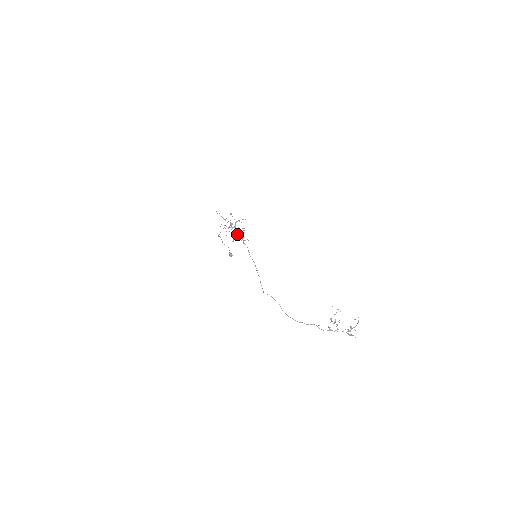
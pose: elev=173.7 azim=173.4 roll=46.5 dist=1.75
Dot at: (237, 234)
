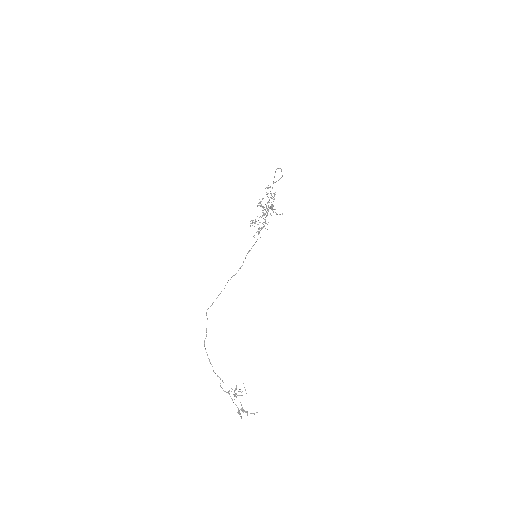
Dot at: occluded
